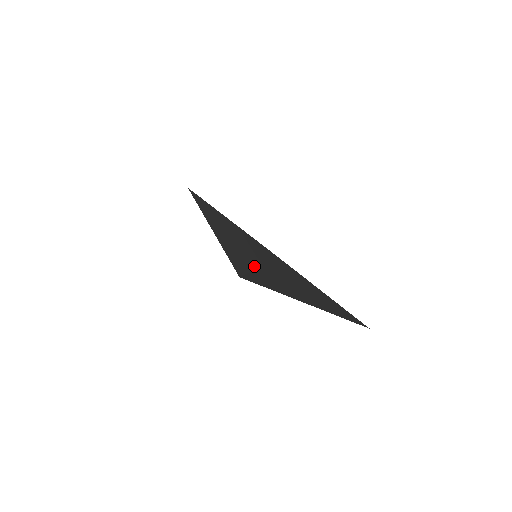
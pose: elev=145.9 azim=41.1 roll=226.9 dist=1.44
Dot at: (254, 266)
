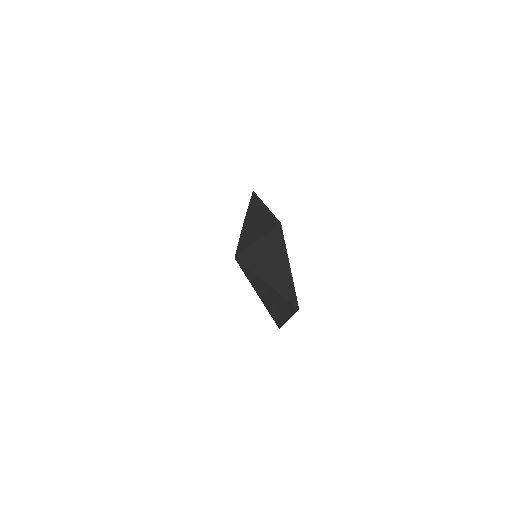
Dot at: (255, 240)
